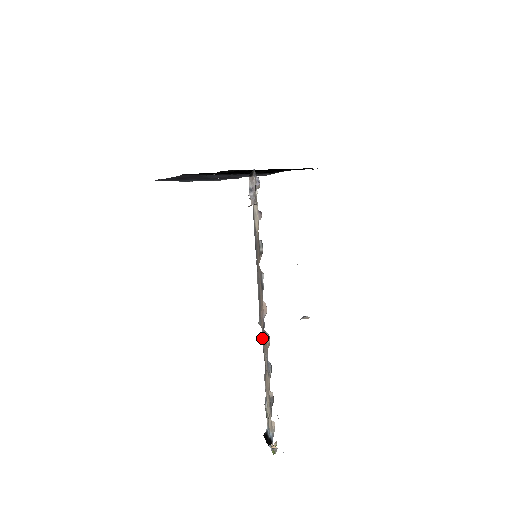
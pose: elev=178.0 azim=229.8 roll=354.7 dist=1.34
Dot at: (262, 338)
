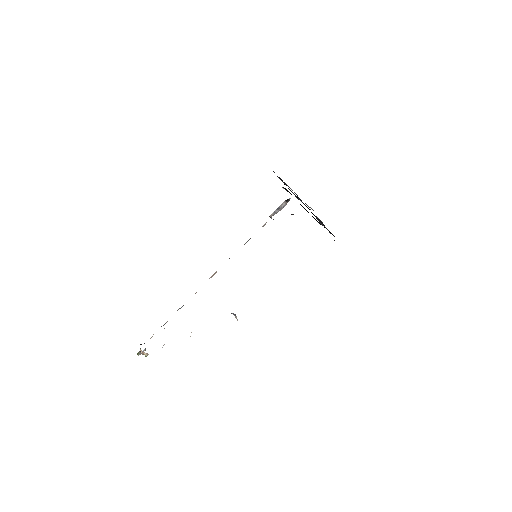
Dot at: occluded
